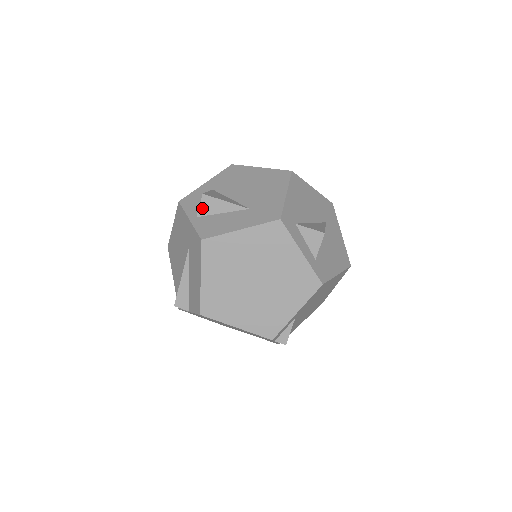
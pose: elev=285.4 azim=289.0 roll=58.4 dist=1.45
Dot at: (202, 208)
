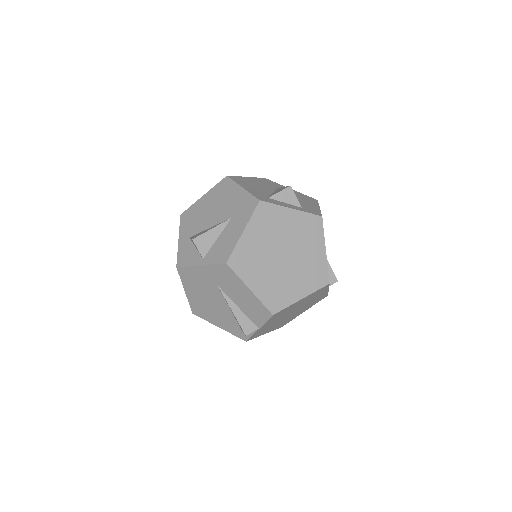
Dot at: (201, 249)
